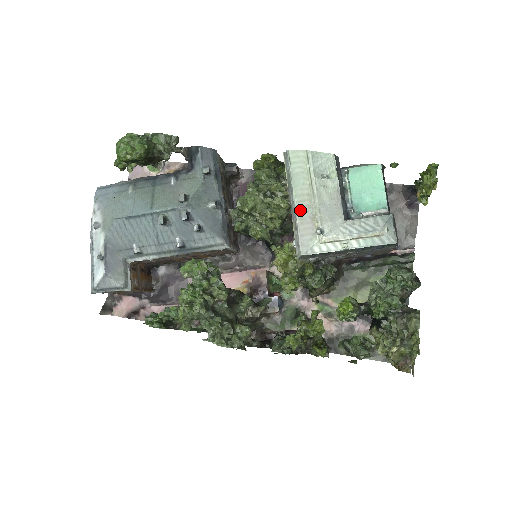
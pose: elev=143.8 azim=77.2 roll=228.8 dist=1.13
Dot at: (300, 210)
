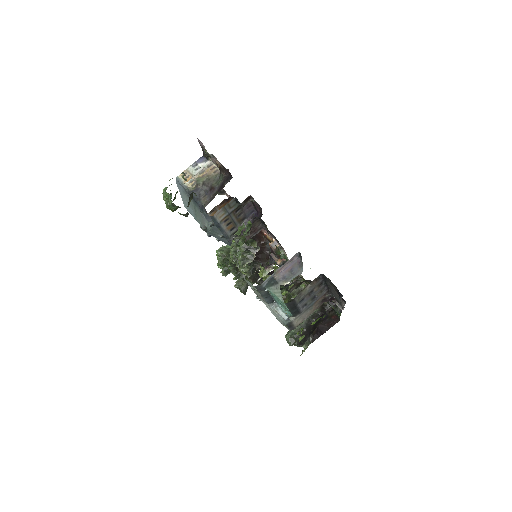
Dot at: occluded
